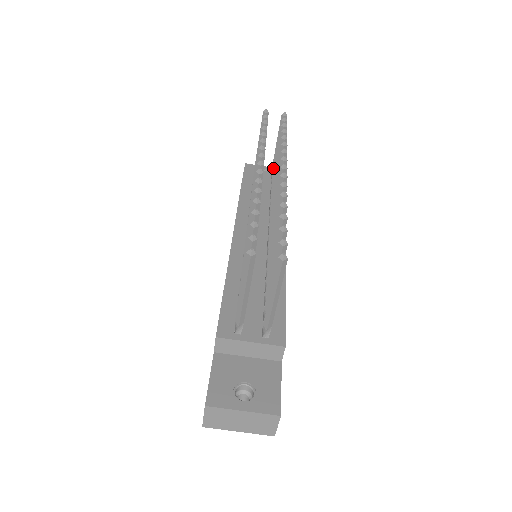
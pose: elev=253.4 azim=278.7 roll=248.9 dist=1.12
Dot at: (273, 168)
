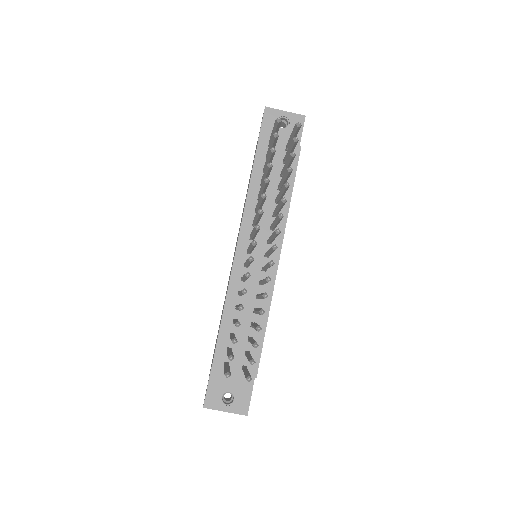
Dot at: occluded
